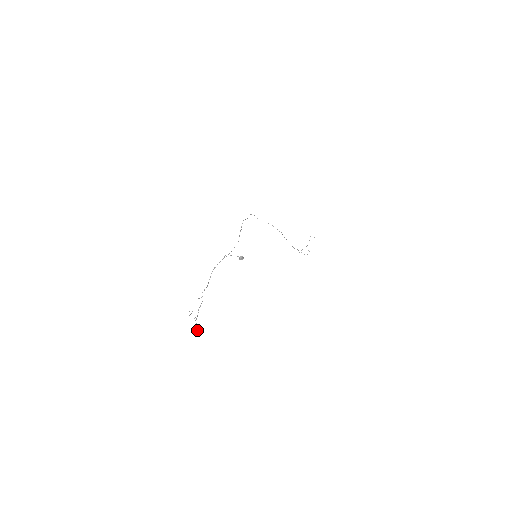
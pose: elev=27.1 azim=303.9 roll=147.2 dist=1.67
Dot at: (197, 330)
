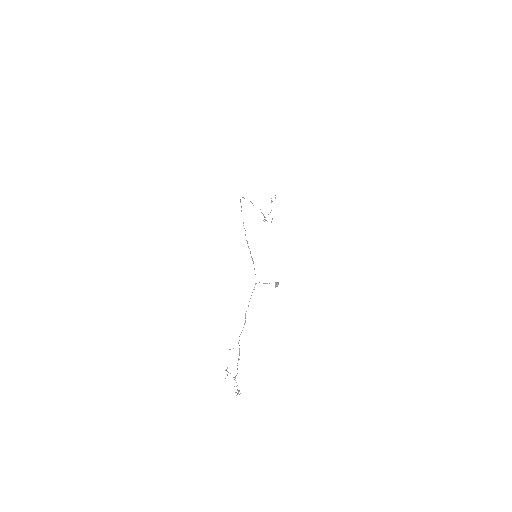
Dot at: (238, 391)
